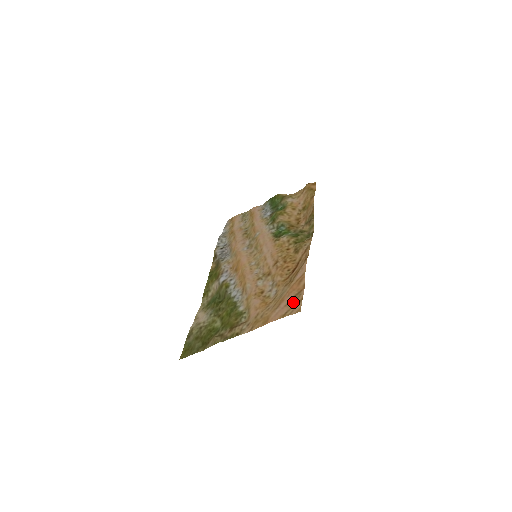
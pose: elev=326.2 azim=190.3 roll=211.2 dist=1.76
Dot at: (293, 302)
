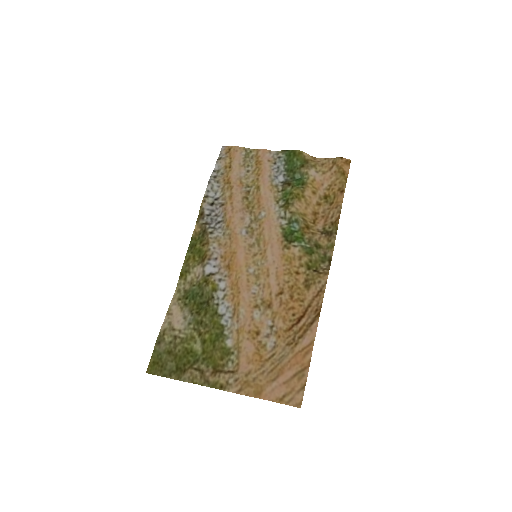
Dot at: (294, 383)
